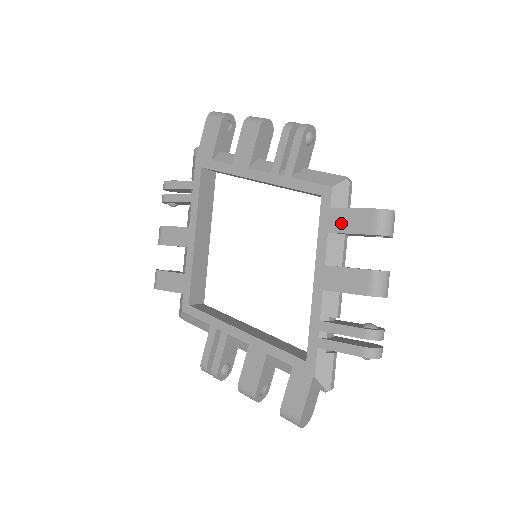
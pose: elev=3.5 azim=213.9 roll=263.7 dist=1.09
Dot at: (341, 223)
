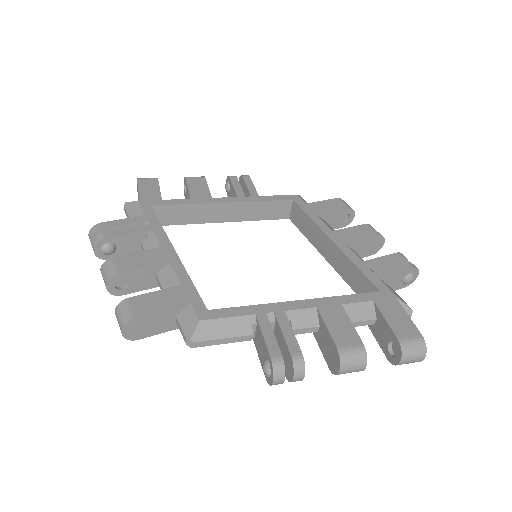
Dot at: (322, 208)
